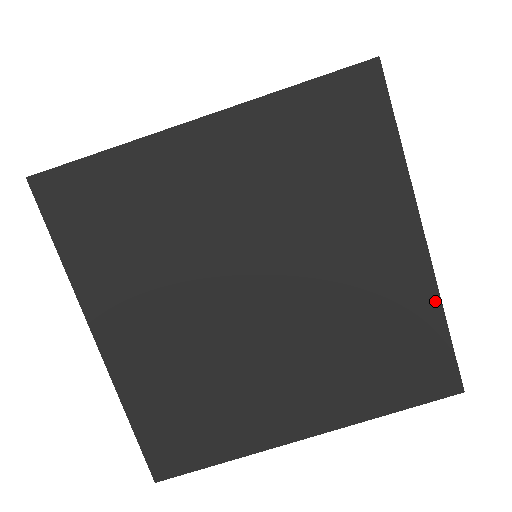
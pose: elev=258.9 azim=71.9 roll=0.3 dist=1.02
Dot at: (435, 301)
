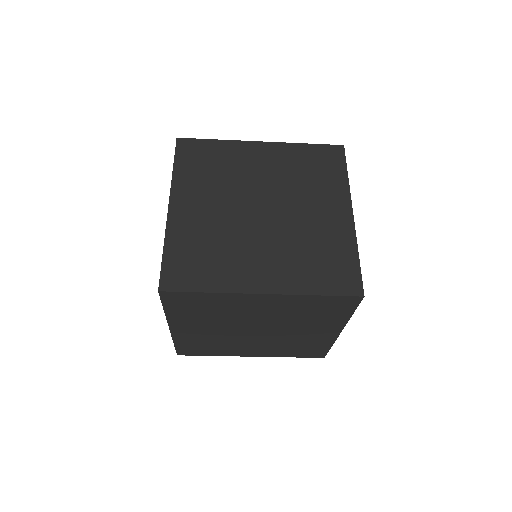
Dot at: (331, 343)
